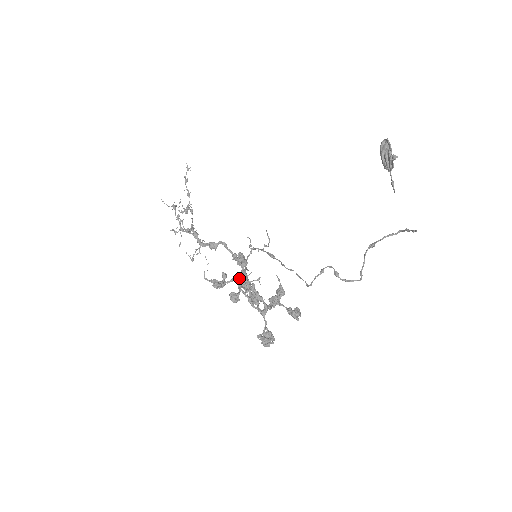
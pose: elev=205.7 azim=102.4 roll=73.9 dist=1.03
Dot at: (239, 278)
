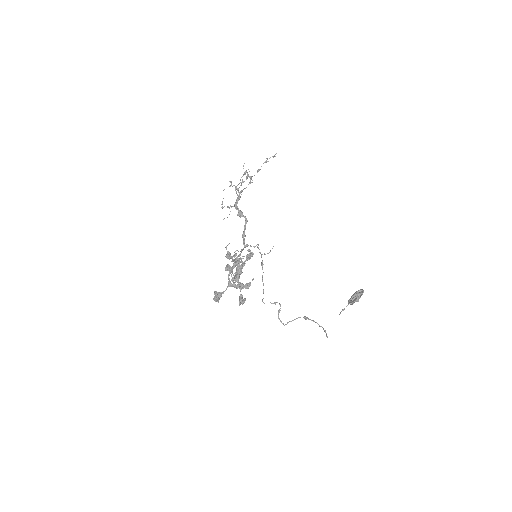
Dot at: occluded
